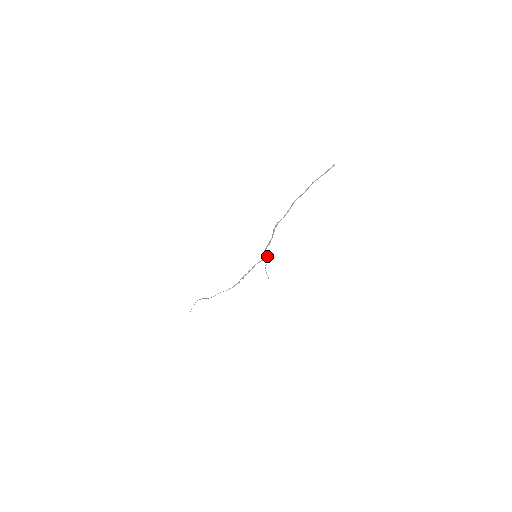
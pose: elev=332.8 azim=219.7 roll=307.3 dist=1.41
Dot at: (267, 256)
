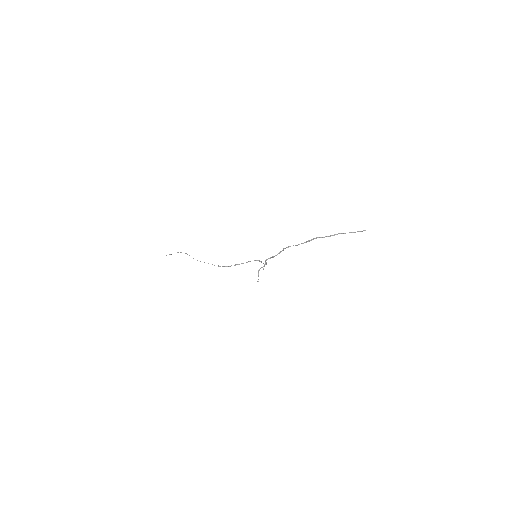
Dot at: (266, 263)
